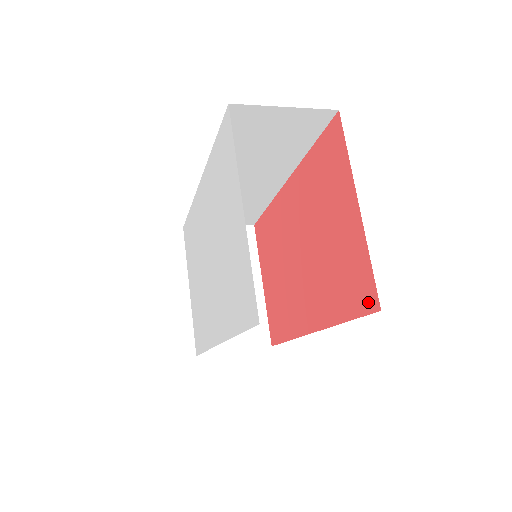
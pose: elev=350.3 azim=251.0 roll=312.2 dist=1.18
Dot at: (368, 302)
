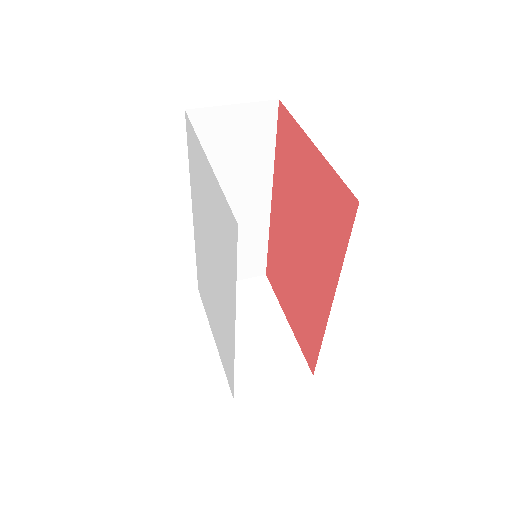
Dot at: (349, 209)
